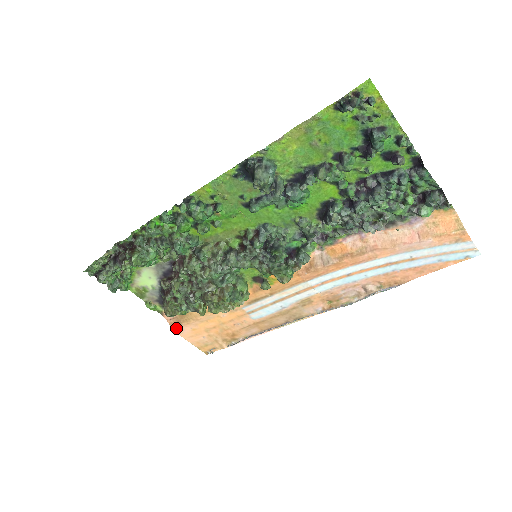
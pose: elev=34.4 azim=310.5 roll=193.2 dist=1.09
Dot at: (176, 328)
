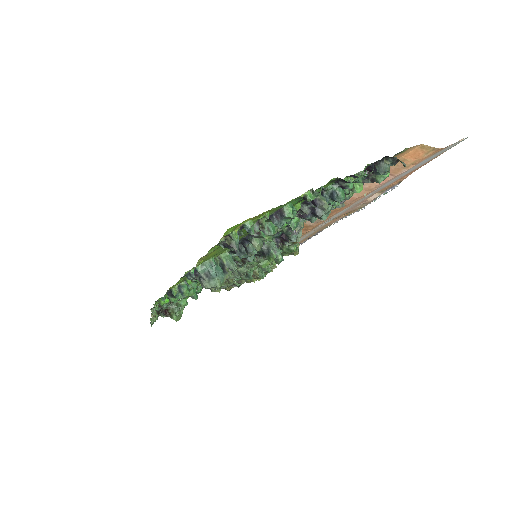
Dot at: occluded
